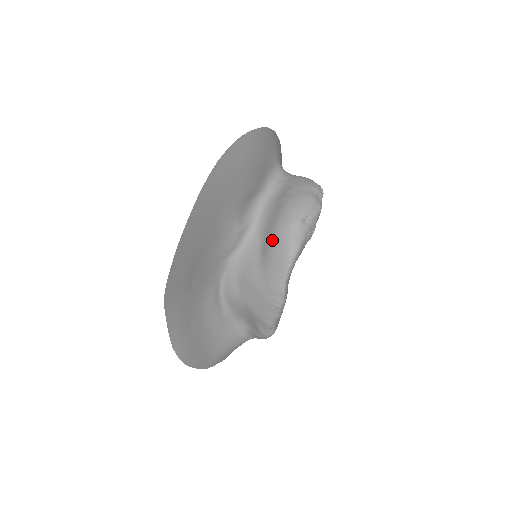
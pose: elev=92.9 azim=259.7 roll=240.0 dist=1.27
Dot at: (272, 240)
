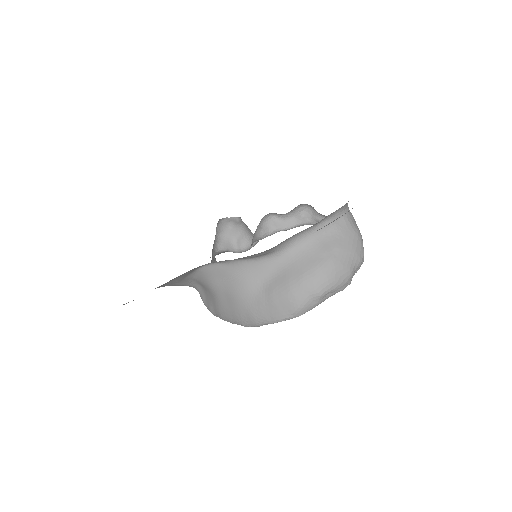
Dot at: (286, 289)
